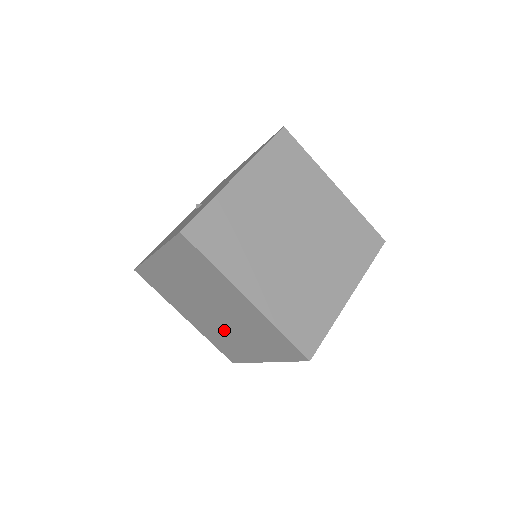
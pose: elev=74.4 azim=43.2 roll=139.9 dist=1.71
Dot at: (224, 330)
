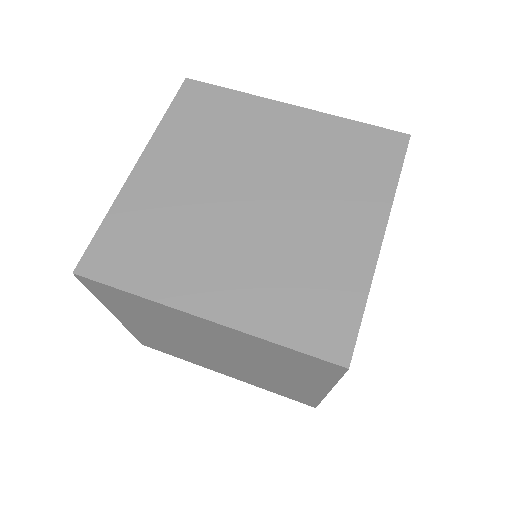
Dot at: (255, 372)
